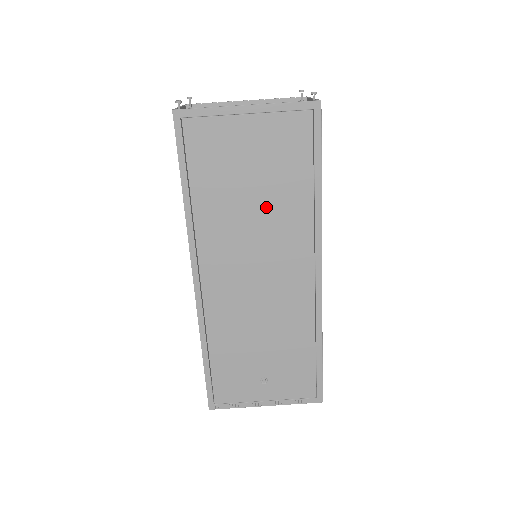
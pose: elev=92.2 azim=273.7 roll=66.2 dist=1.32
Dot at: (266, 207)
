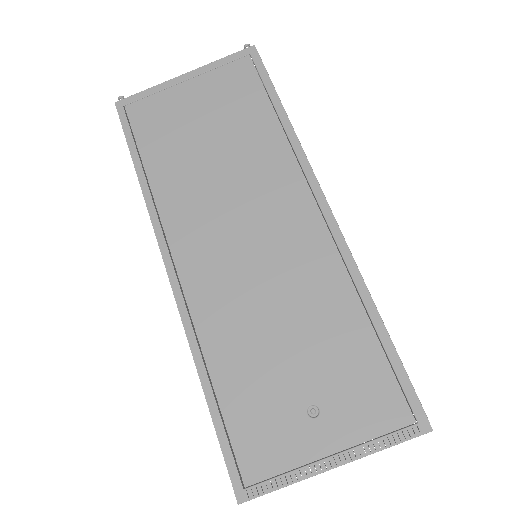
Dot at: (232, 156)
